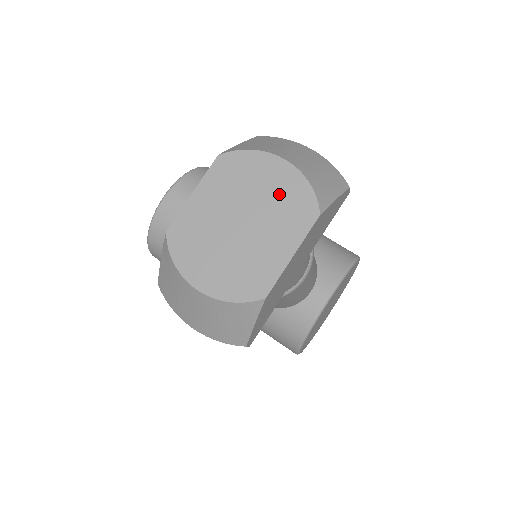
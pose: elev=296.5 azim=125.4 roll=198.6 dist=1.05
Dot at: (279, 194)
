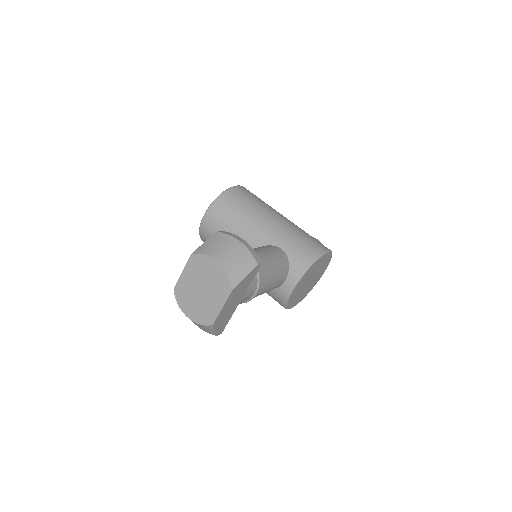
Dot at: (216, 278)
